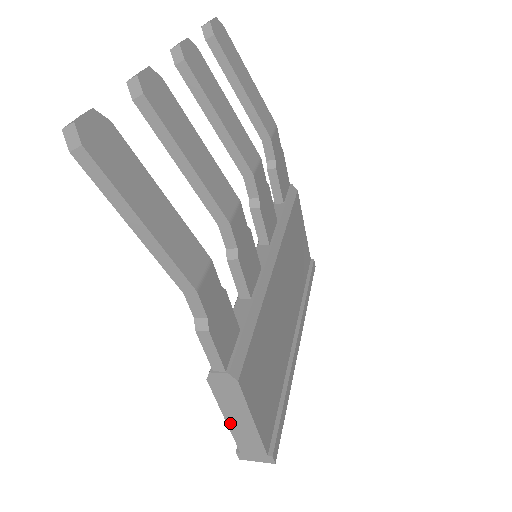
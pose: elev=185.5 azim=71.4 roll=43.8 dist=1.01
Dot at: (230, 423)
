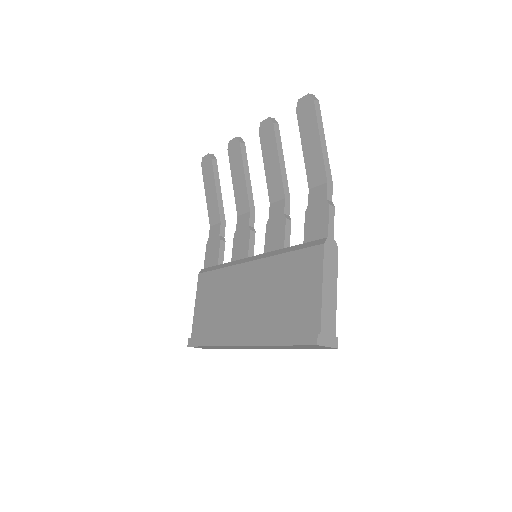
Dot at: (324, 293)
